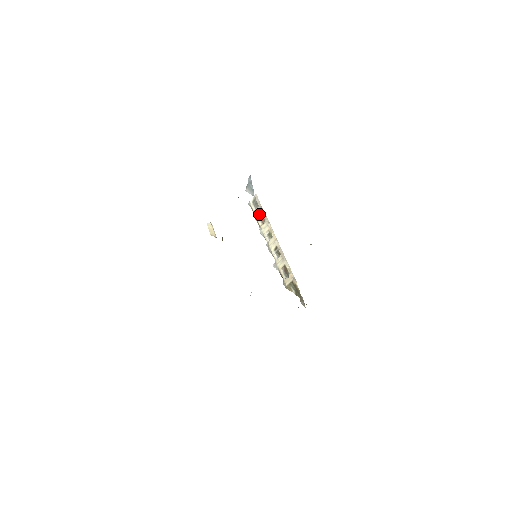
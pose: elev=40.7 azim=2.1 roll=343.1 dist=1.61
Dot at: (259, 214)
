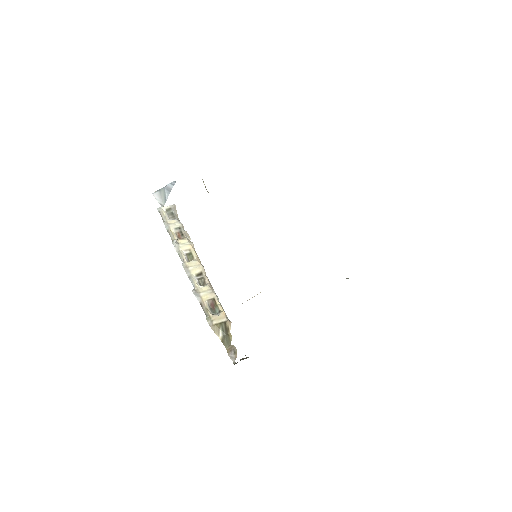
Dot at: (176, 226)
